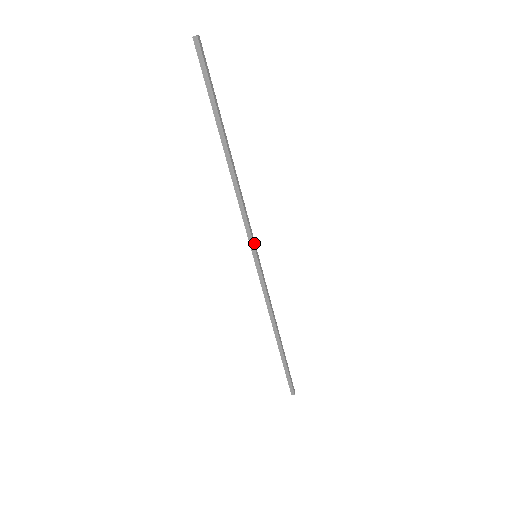
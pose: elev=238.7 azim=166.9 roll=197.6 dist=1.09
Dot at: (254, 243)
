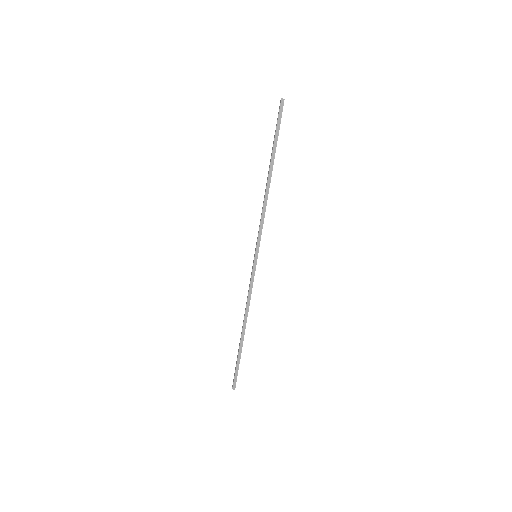
Dot at: (259, 245)
